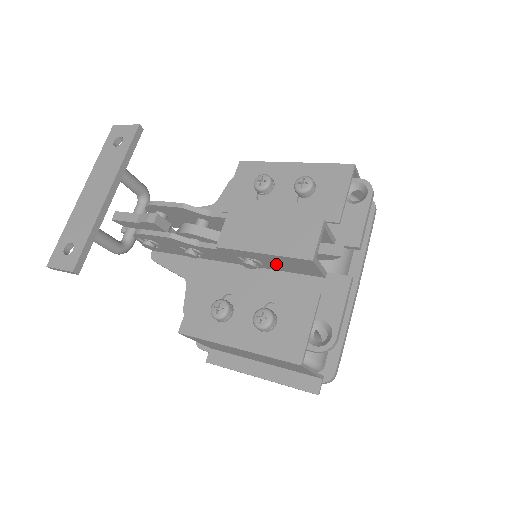
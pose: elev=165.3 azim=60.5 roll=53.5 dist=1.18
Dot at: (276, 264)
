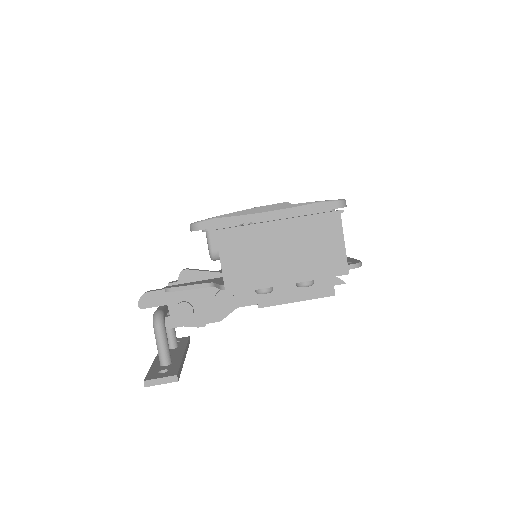
Dot at: occluded
